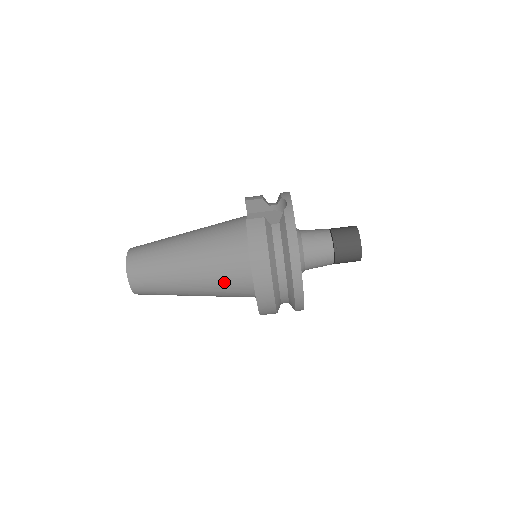
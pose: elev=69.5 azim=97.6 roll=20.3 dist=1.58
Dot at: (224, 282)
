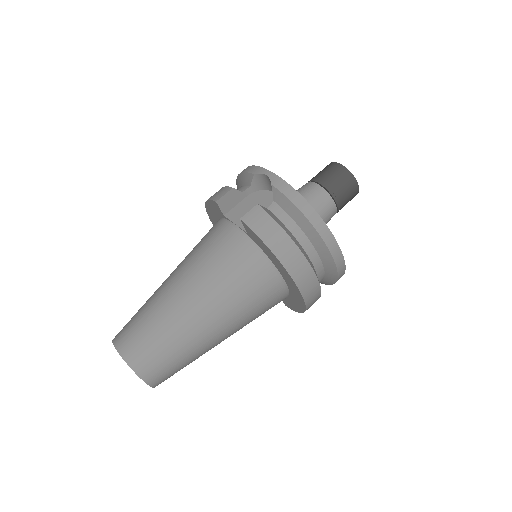
Dot at: (253, 304)
